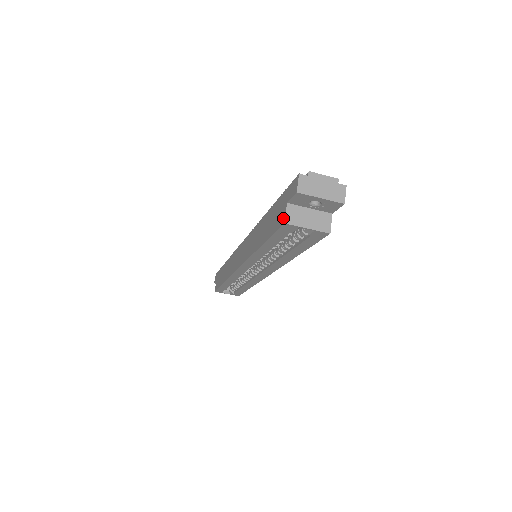
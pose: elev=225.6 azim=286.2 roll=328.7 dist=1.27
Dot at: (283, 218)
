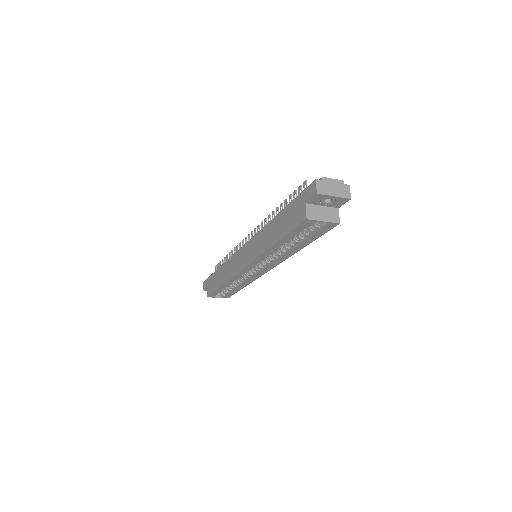
Dot at: (304, 215)
